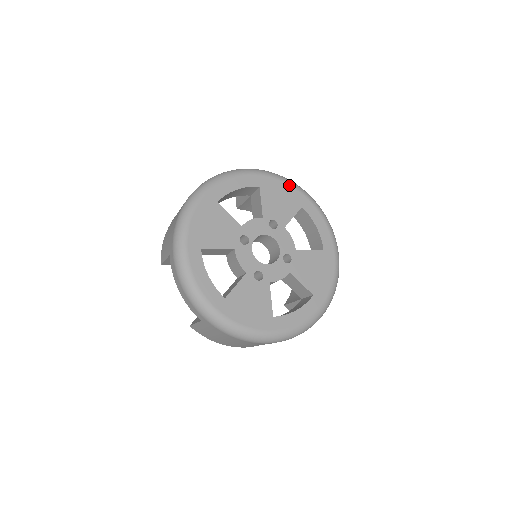
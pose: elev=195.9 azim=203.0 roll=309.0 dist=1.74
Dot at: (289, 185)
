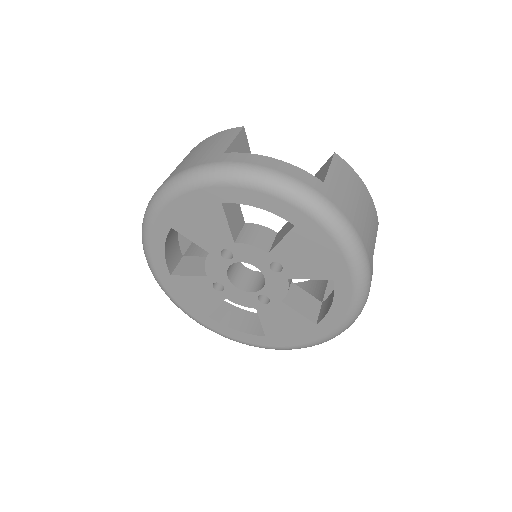
Dot at: (341, 251)
